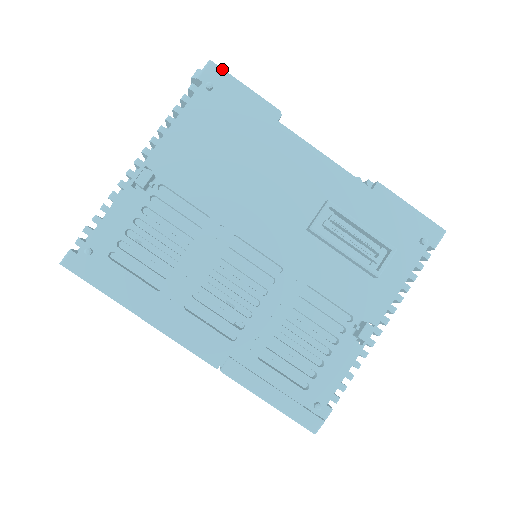
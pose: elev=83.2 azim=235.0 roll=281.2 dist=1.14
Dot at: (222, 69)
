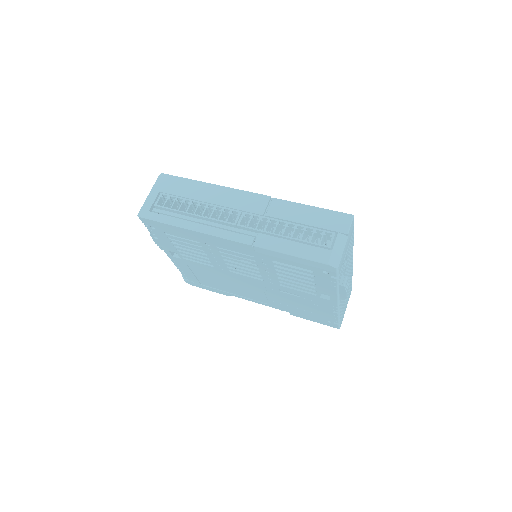
Dot at: occluded
